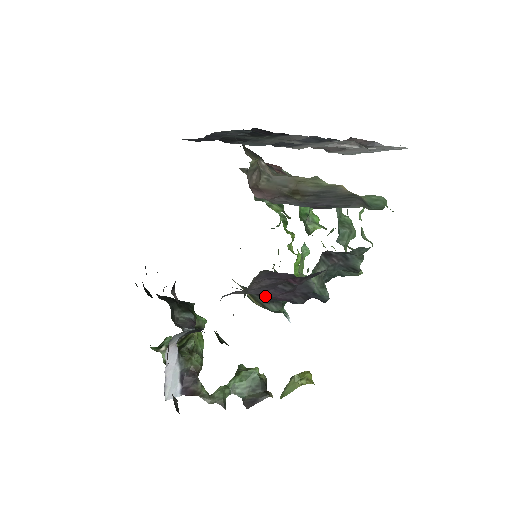
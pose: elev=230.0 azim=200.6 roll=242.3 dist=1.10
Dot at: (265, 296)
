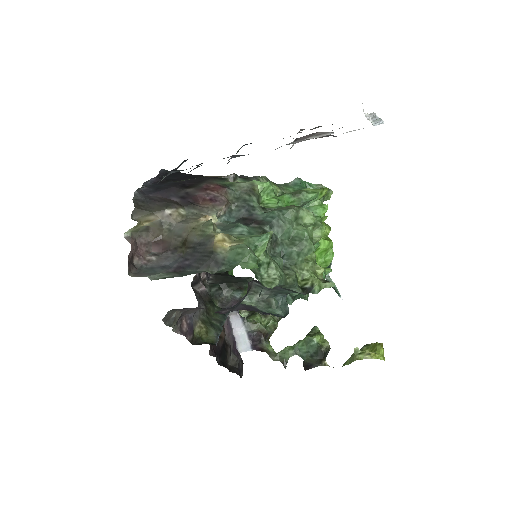
Dot at: occluded
